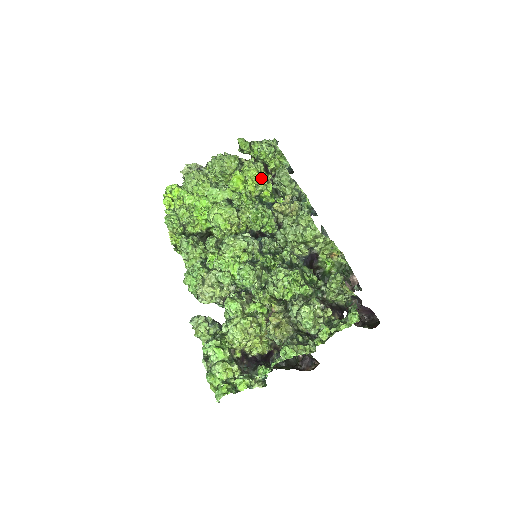
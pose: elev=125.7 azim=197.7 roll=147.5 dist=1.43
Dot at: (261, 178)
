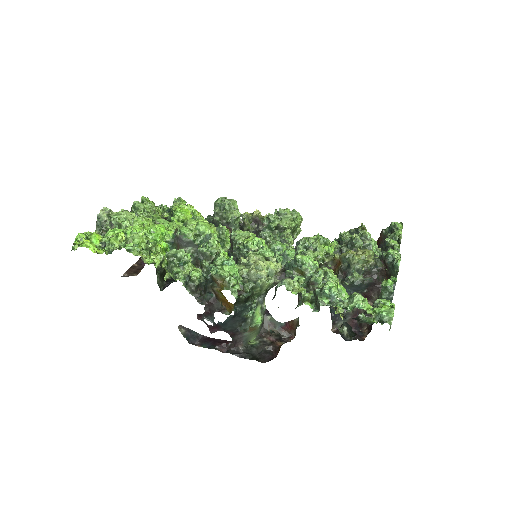
Dot at: occluded
